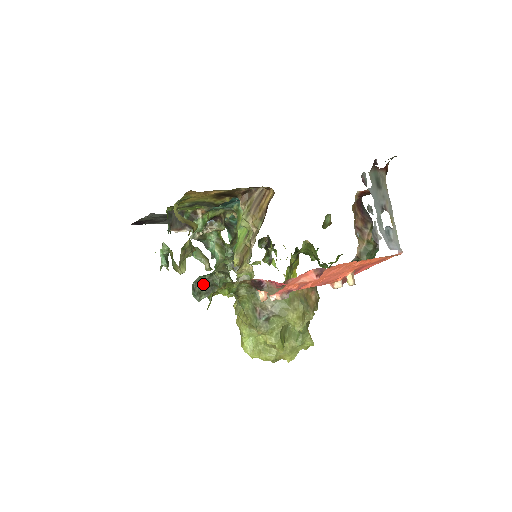
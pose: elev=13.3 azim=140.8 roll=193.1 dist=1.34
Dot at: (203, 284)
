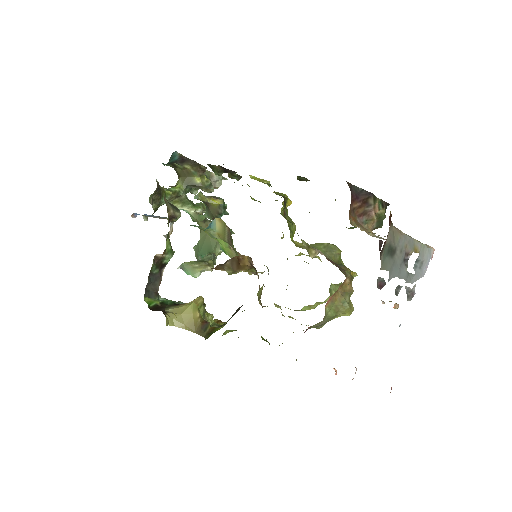
Dot at: (208, 258)
